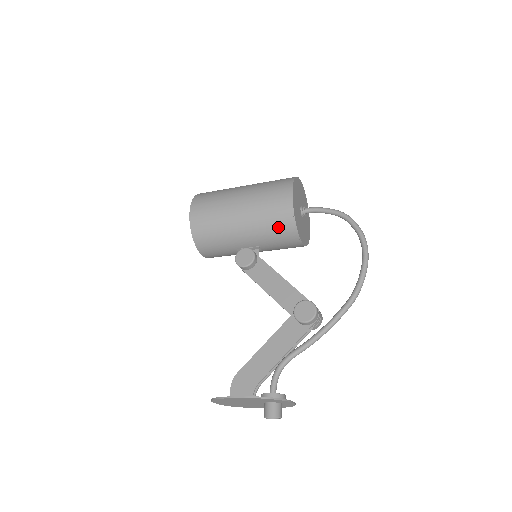
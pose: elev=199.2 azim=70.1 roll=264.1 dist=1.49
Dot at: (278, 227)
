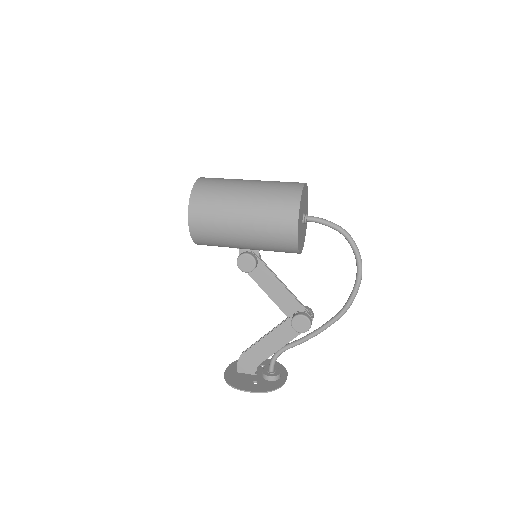
Dot at: (280, 249)
